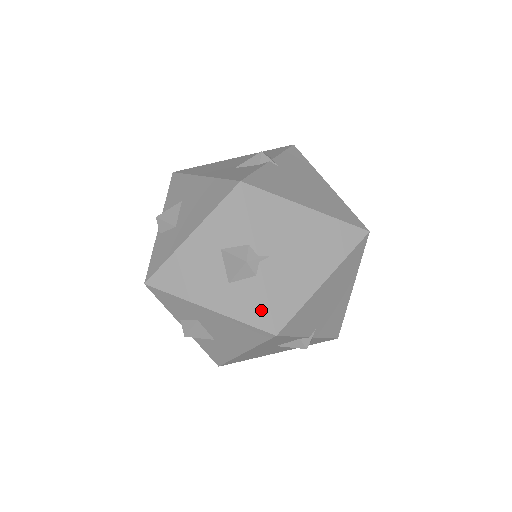
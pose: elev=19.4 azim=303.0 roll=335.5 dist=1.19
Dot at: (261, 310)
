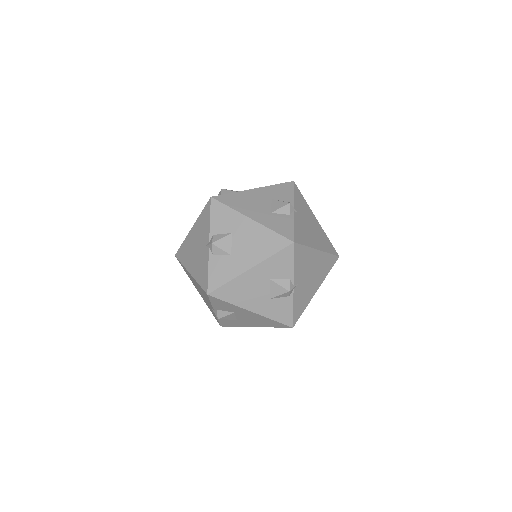
Dot at: (287, 314)
